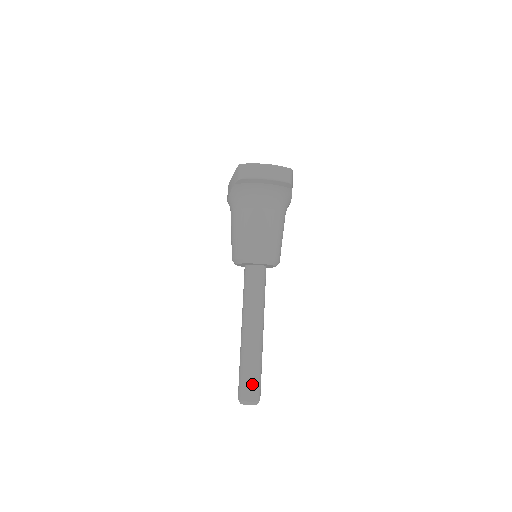
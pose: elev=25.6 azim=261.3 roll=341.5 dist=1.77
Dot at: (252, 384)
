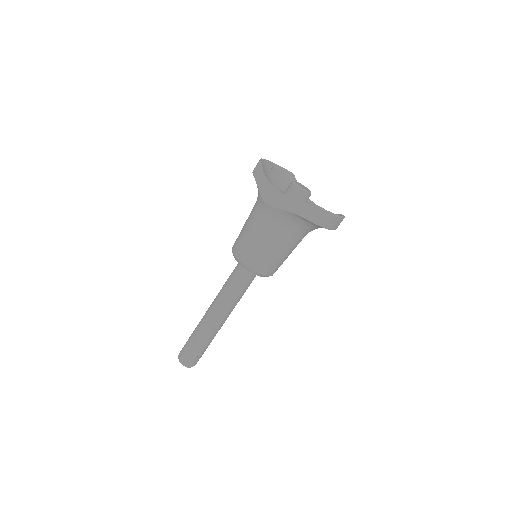
Dot at: occluded
